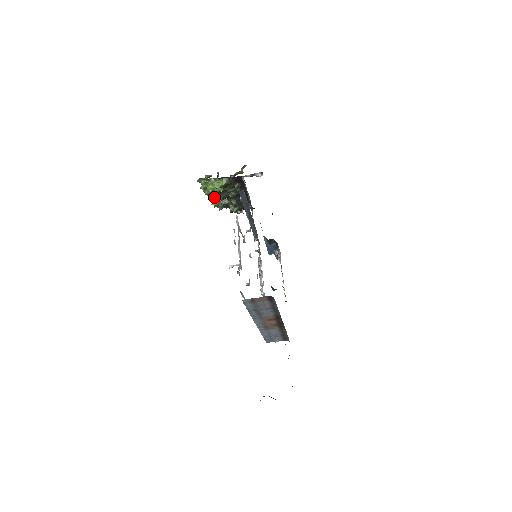
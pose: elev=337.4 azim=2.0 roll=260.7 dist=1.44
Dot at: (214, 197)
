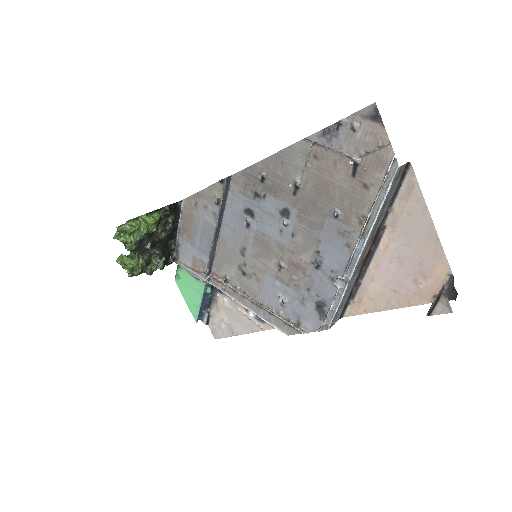
Dot at: (127, 259)
